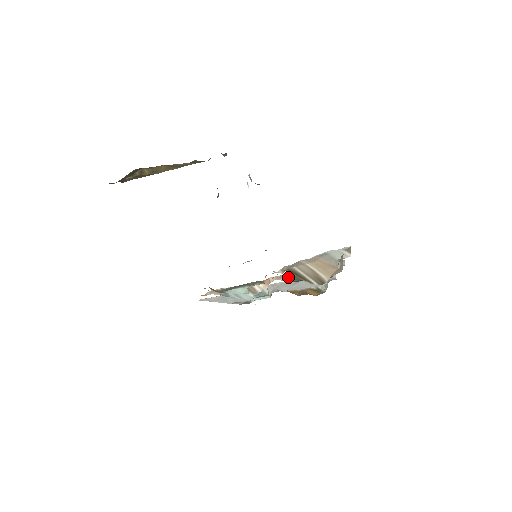
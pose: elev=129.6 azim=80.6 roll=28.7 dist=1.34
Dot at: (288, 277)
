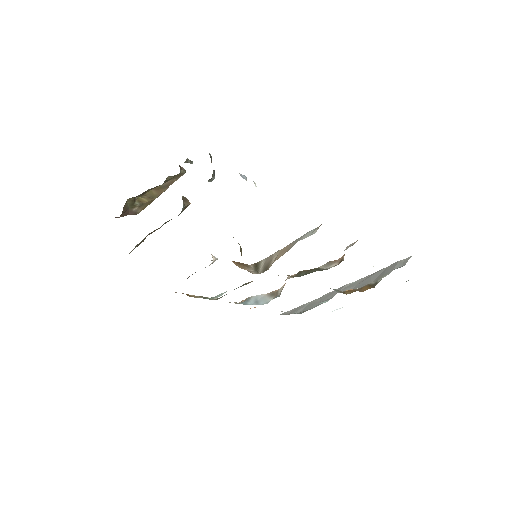
Dot at: (300, 273)
